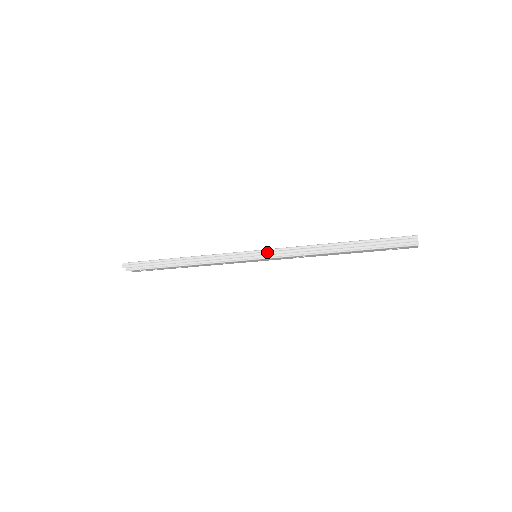
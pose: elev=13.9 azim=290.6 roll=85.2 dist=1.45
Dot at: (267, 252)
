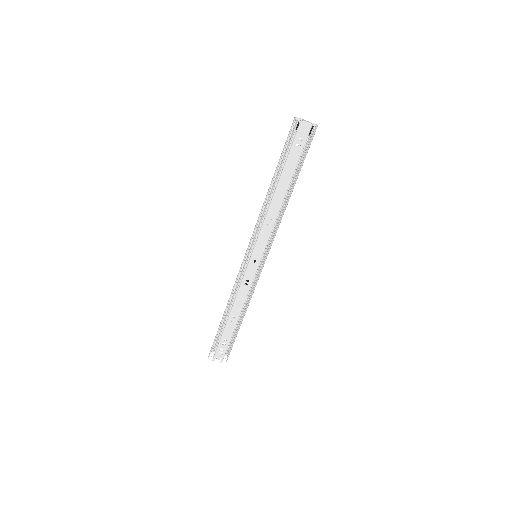
Dot at: (250, 240)
